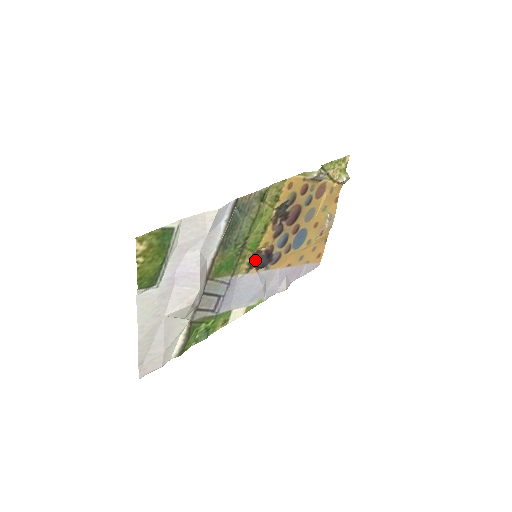
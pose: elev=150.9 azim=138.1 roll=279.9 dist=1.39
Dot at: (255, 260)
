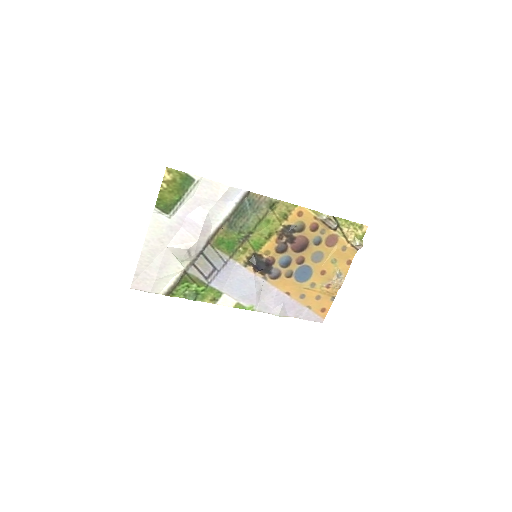
Dot at: (254, 259)
